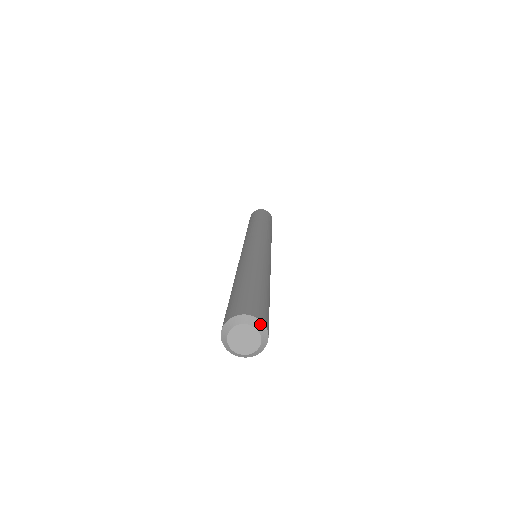
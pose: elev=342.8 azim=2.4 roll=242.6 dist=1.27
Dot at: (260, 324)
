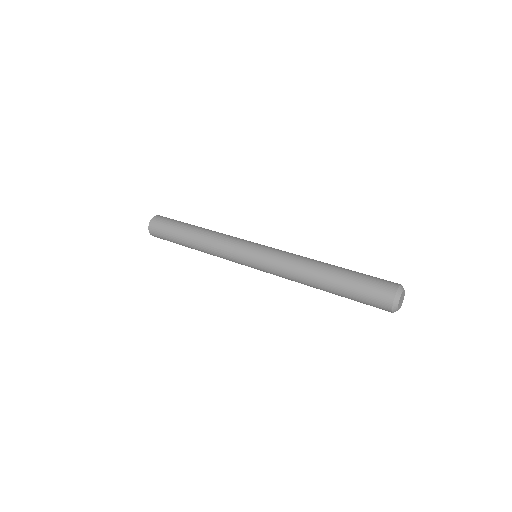
Dot at: occluded
